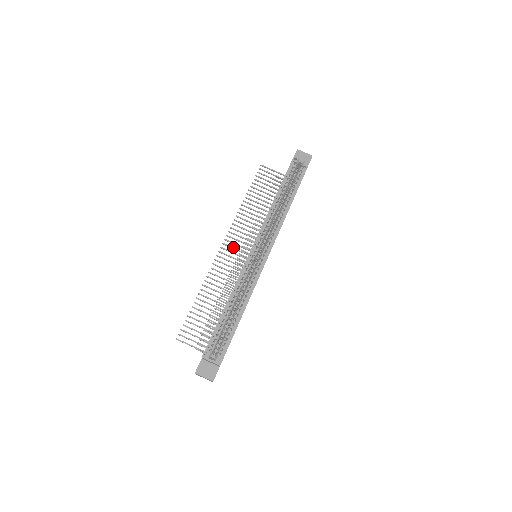
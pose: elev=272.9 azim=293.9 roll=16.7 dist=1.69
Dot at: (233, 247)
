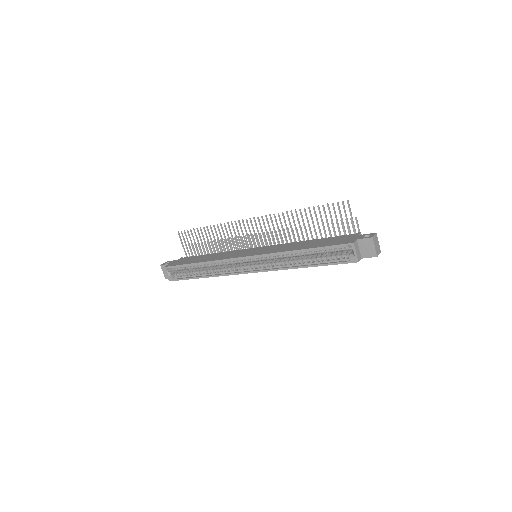
Dot at: (257, 228)
